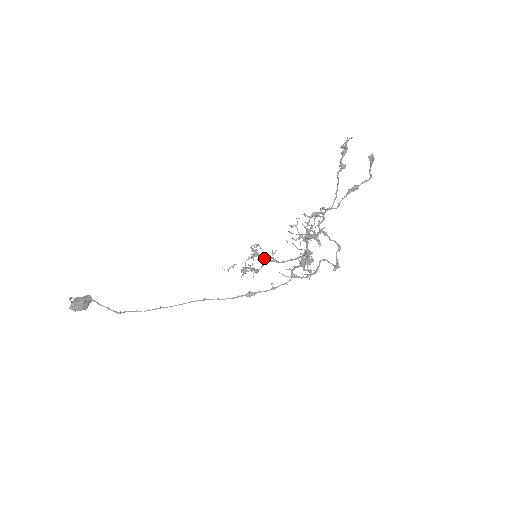
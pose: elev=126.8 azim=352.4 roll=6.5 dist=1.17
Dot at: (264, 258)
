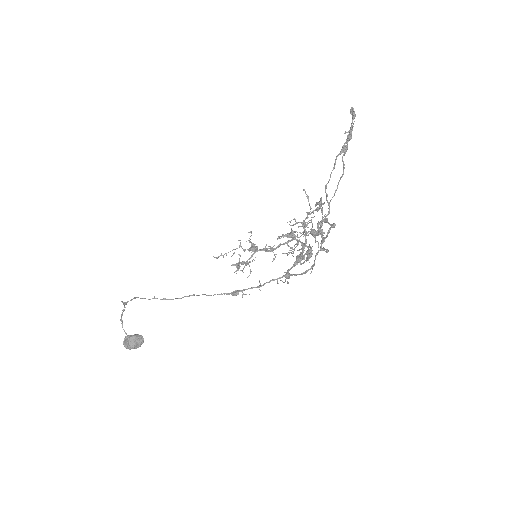
Dot at: occluded
